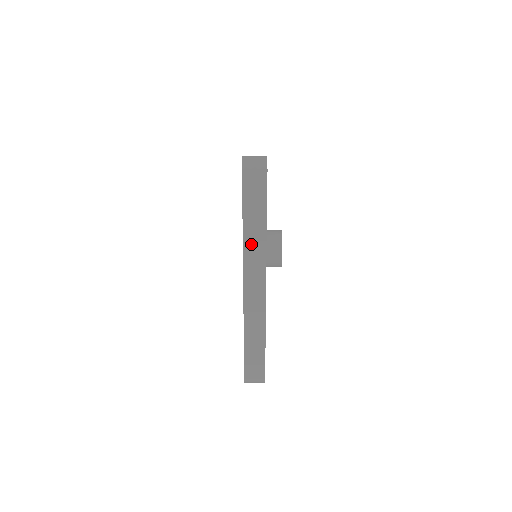
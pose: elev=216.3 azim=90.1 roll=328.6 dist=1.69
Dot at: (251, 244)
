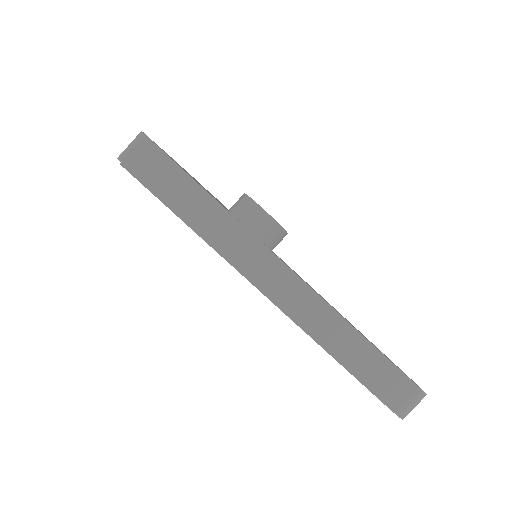
Dot at: (219, 237)
